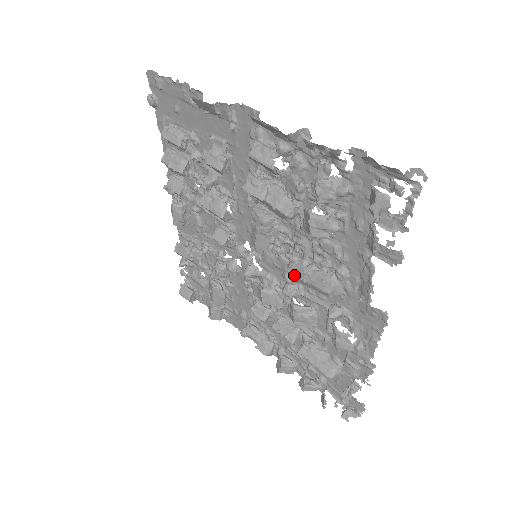
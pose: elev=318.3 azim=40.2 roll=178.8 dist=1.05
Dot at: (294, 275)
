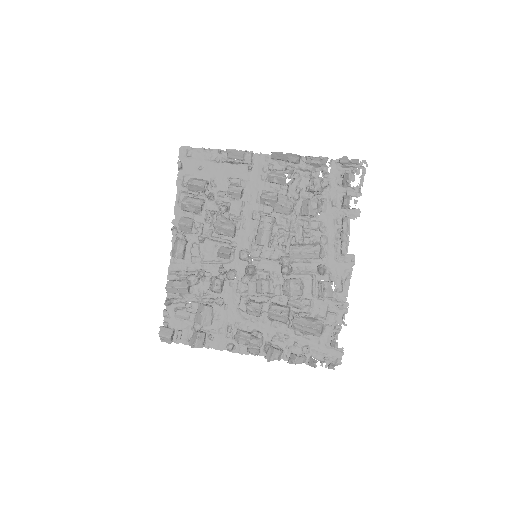
Dot at: (293, 251)
